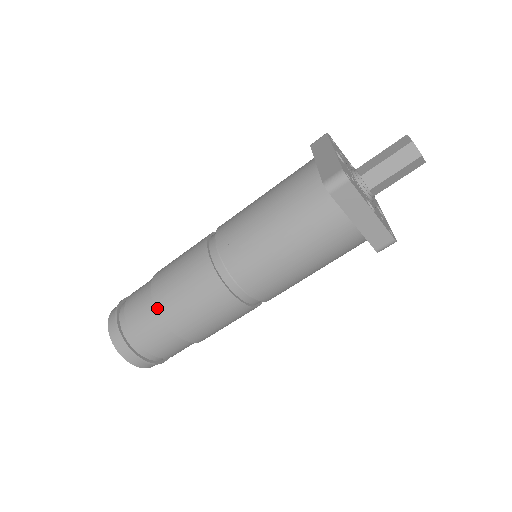
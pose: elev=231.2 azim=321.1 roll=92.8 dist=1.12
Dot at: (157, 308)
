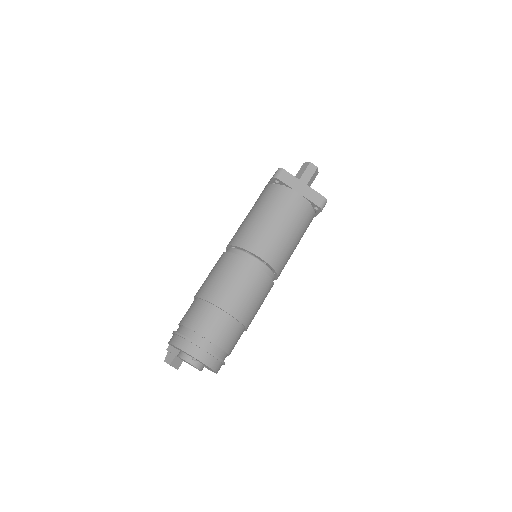
Dot at: (243, 323)
